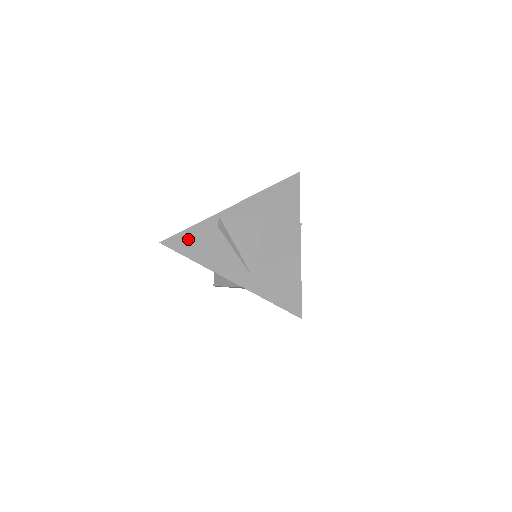
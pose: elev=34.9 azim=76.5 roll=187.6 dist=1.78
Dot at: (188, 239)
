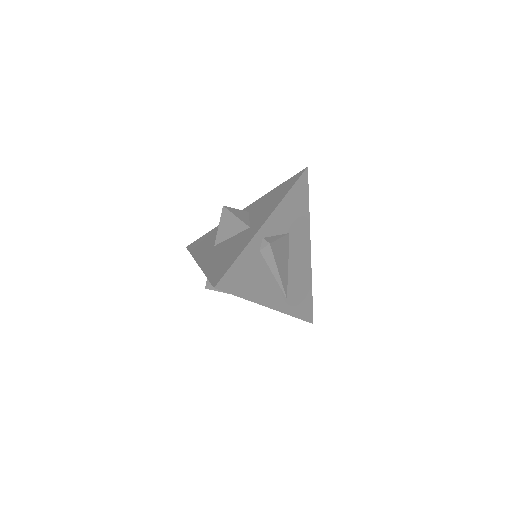
Dot at: (239, 274)
